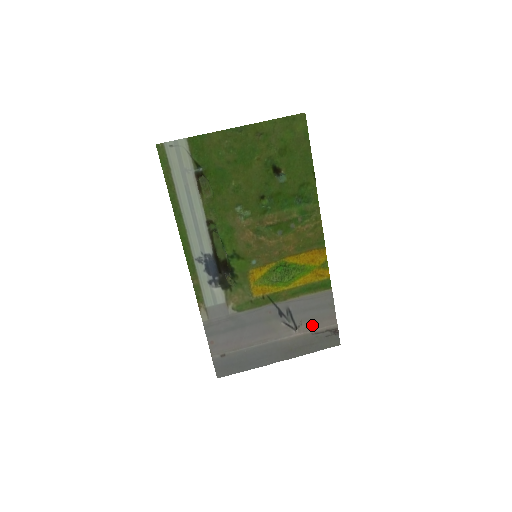
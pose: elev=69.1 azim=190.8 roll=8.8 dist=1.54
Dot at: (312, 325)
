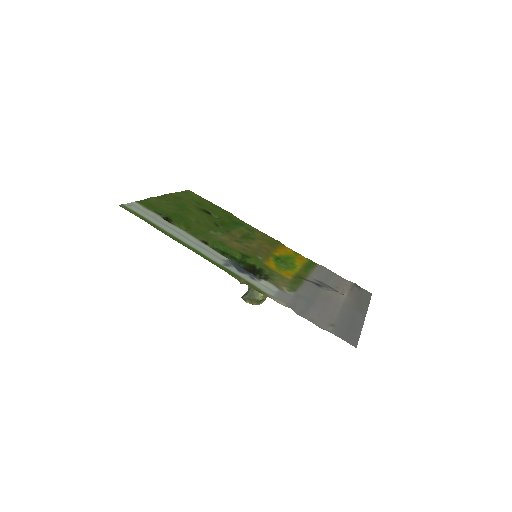
Dot at: (342, 288)
